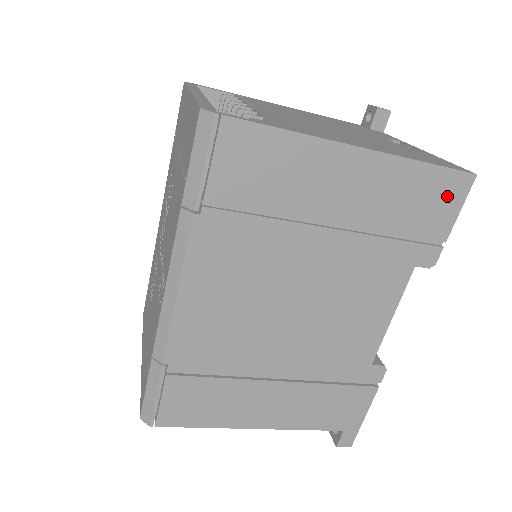
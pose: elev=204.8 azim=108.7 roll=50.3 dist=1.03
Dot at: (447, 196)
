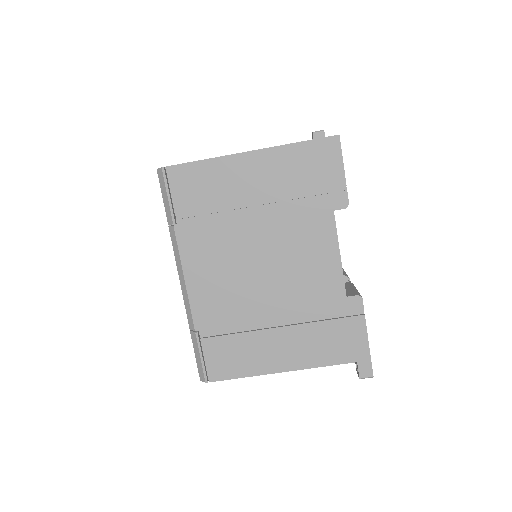
Dot at: (326, 156)
